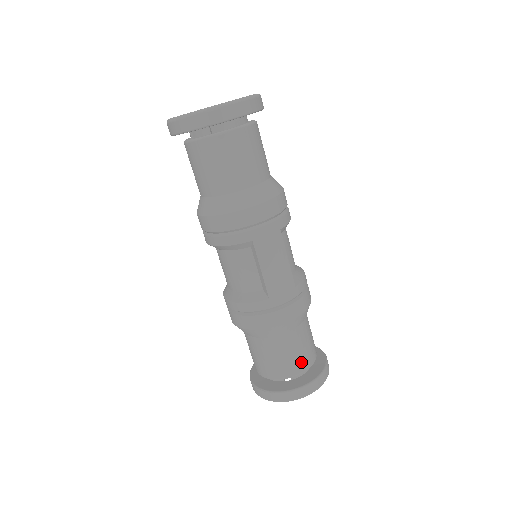
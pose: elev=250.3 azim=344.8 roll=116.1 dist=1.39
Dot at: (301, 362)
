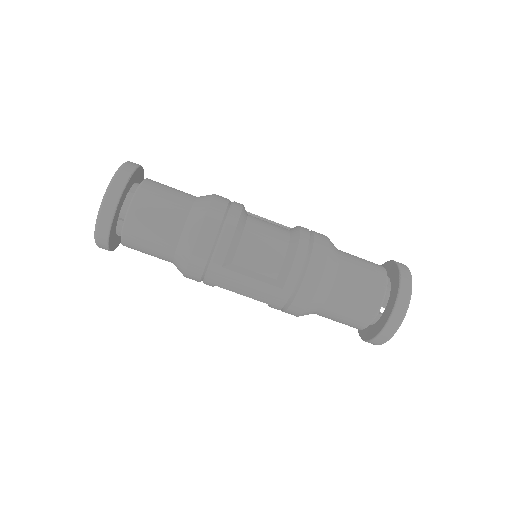
Dot at: (359, 320)
